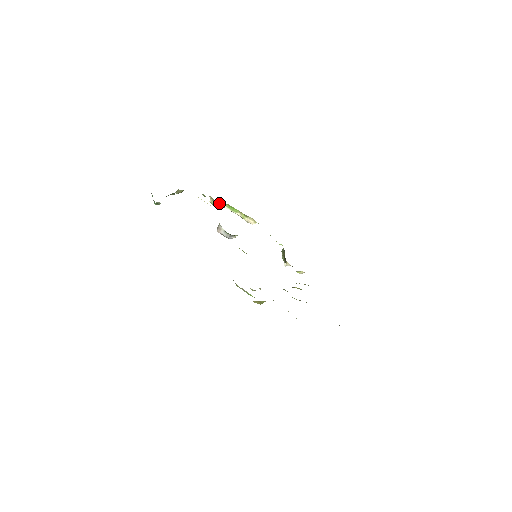
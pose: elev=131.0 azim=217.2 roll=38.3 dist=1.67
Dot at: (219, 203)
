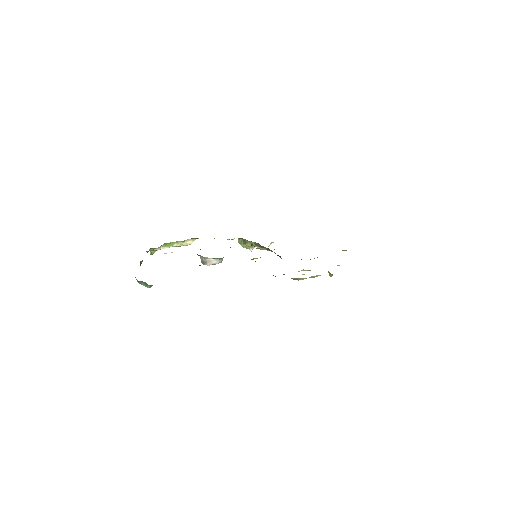
Dot at: (156, 249)
